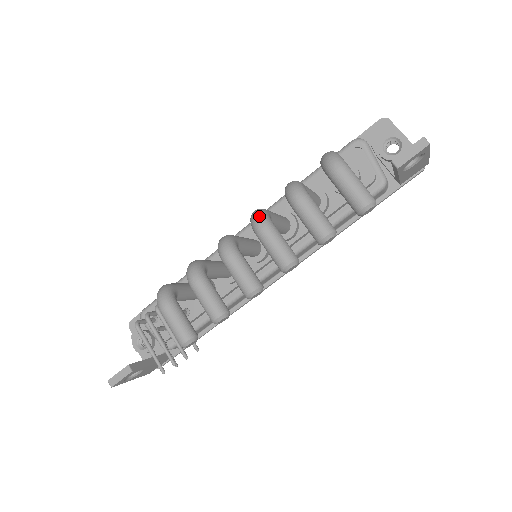
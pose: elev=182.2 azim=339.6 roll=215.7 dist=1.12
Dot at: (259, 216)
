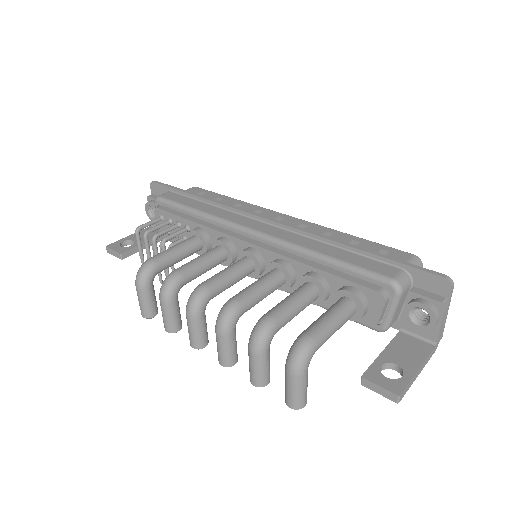
Dot at: (224, 322)
